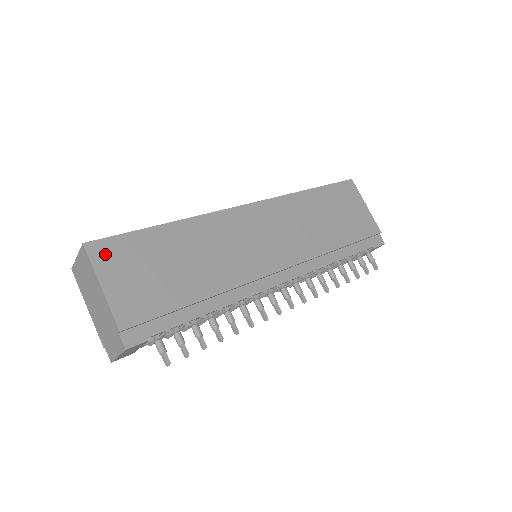
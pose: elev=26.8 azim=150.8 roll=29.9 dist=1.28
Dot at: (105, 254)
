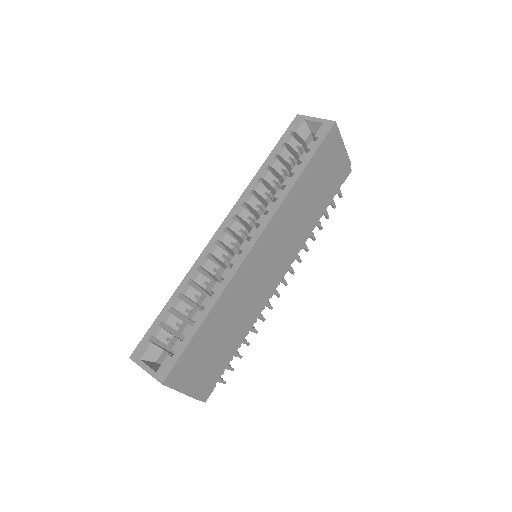
Dot at: (177, 376)
